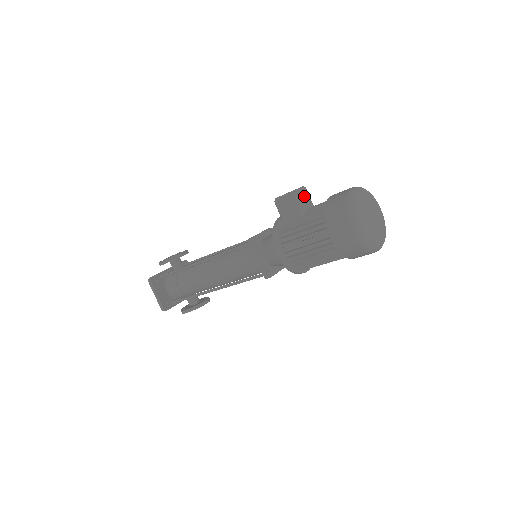
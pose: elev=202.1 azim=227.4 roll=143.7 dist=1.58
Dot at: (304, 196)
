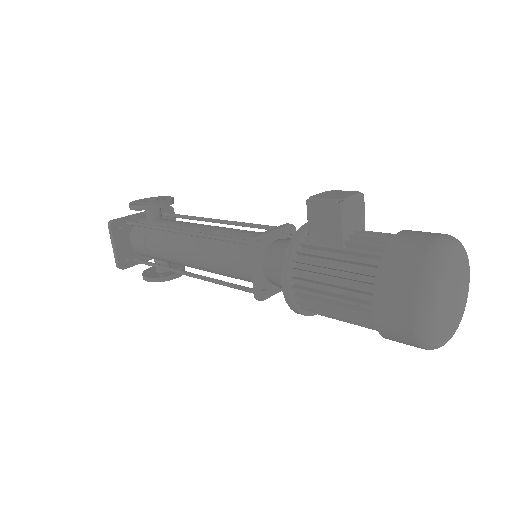
Dot at: (356, 210)
